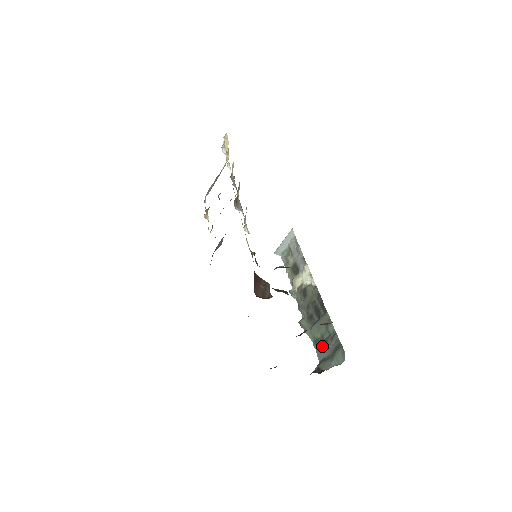
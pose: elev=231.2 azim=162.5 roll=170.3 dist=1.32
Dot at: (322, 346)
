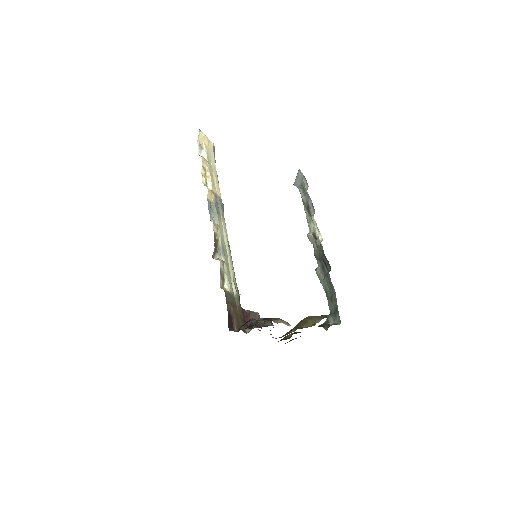
Dot at: (330, 300)
